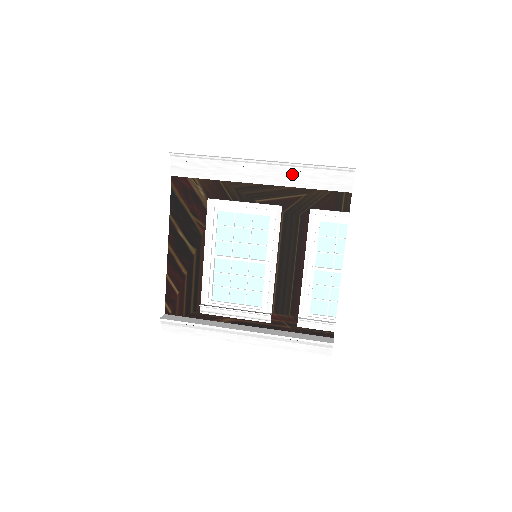
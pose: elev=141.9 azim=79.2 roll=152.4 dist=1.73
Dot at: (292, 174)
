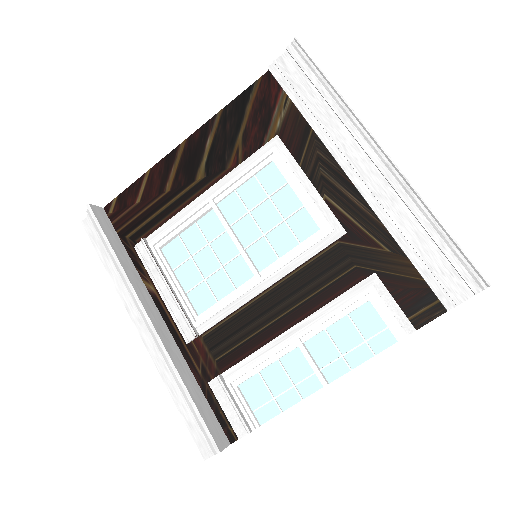
Dot at: (401, 209)
